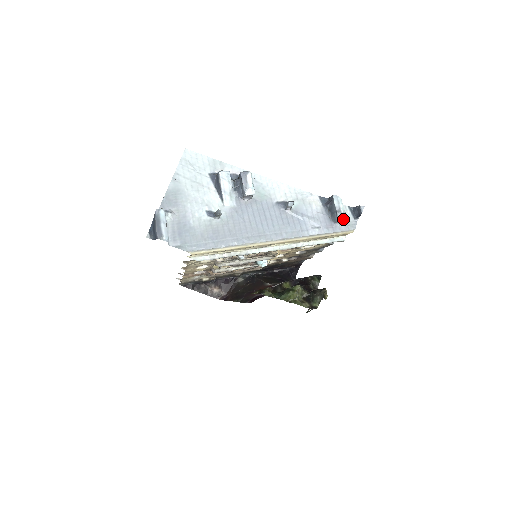
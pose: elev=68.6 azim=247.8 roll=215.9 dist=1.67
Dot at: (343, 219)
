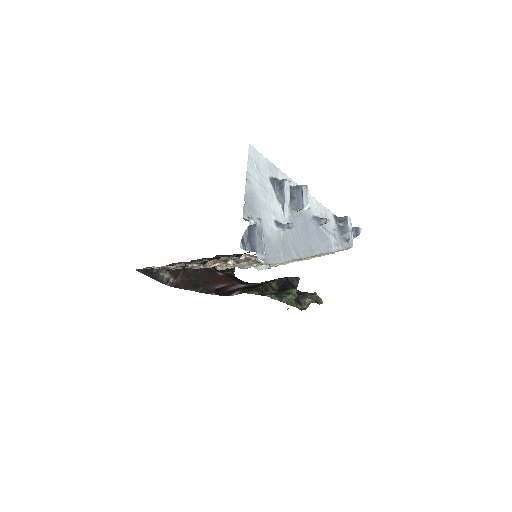
Dot at: (352, 239)
